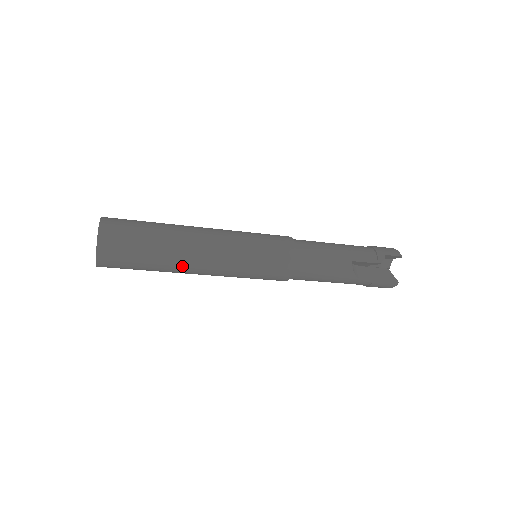
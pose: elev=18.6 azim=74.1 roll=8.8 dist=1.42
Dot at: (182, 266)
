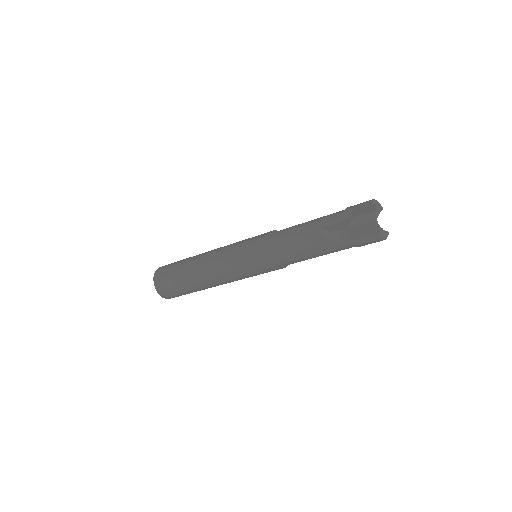
Dot at: (202, 281)
